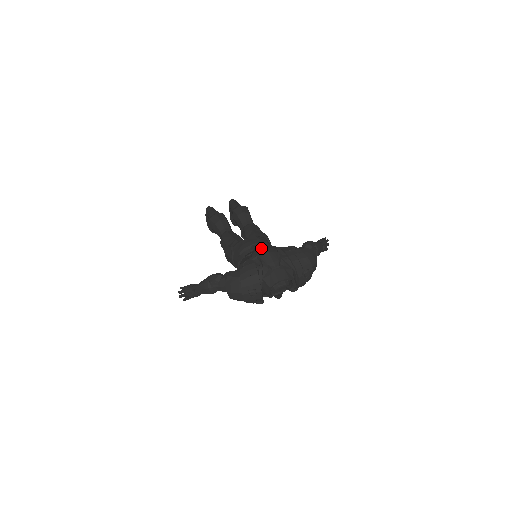
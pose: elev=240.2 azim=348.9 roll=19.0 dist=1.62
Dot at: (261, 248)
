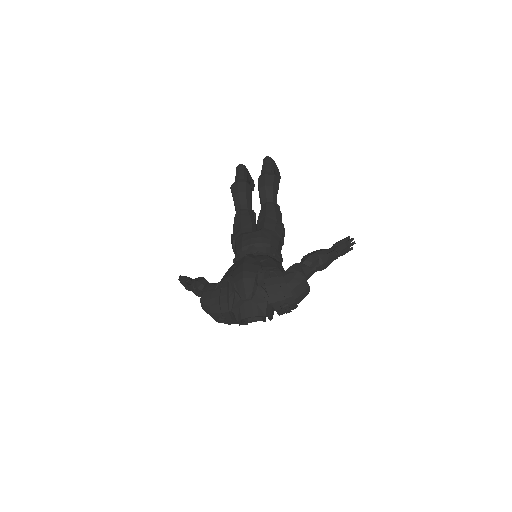
Dot at: (240, 268)
